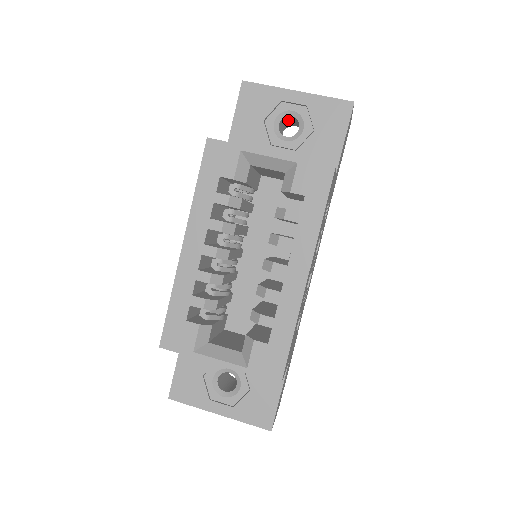
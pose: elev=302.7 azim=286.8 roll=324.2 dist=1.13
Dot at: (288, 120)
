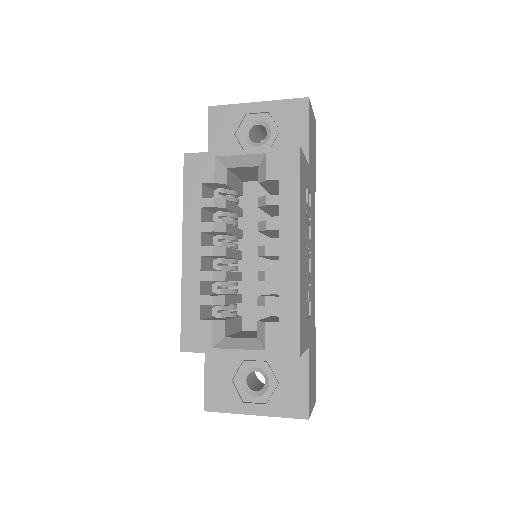
Dot at: (257, 130)
